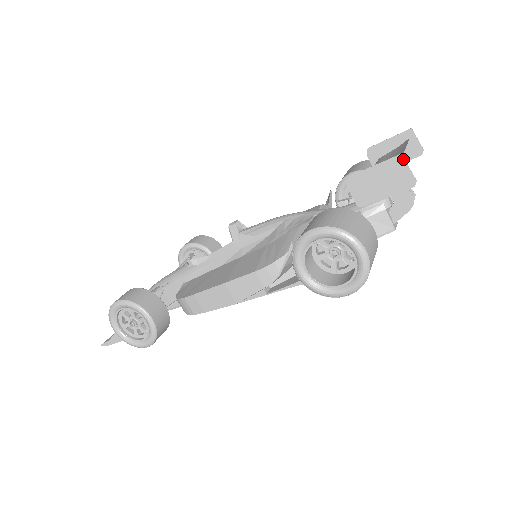
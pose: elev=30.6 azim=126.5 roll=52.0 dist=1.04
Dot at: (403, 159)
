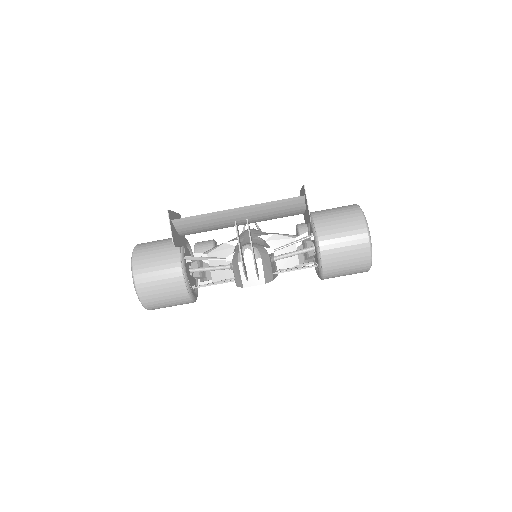
Dot at: (169, 215)
